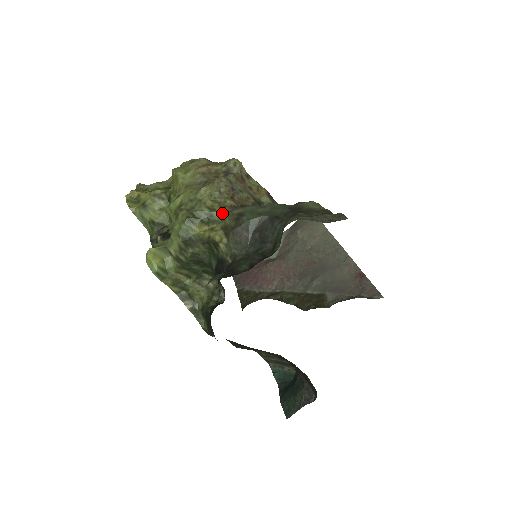
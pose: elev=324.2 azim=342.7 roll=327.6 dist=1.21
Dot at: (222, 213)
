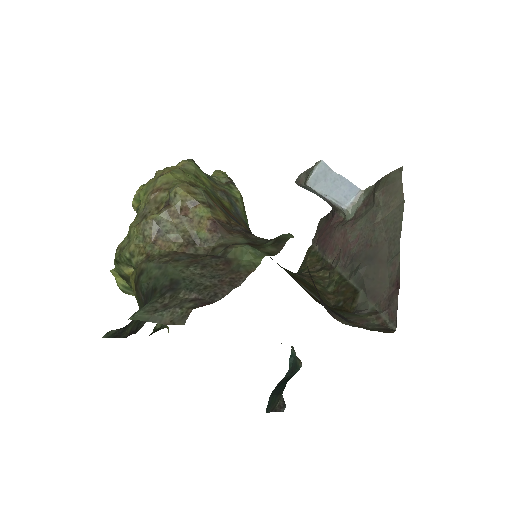
Dot at: (137, 262)
